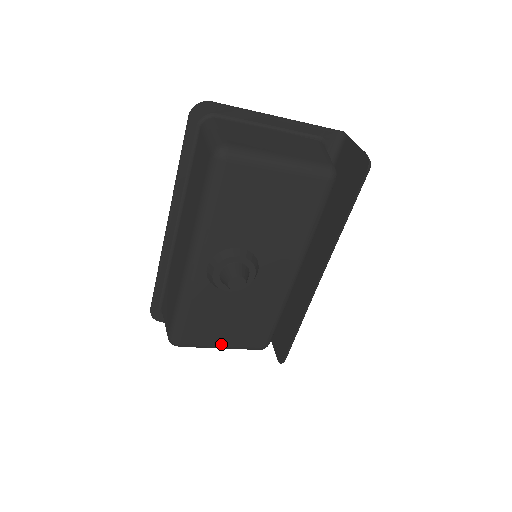
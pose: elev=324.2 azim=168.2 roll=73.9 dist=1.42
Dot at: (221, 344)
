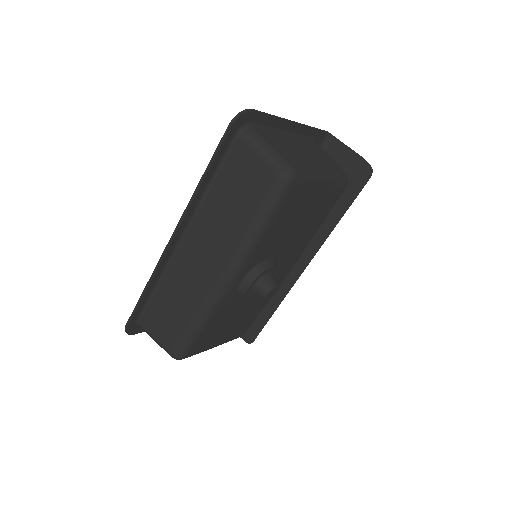
Dot at: (217, 344)
